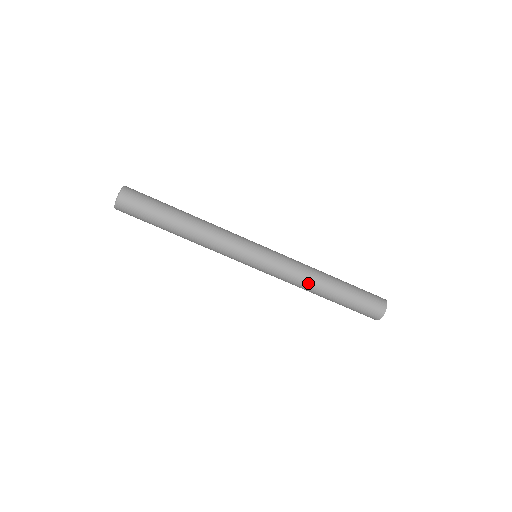
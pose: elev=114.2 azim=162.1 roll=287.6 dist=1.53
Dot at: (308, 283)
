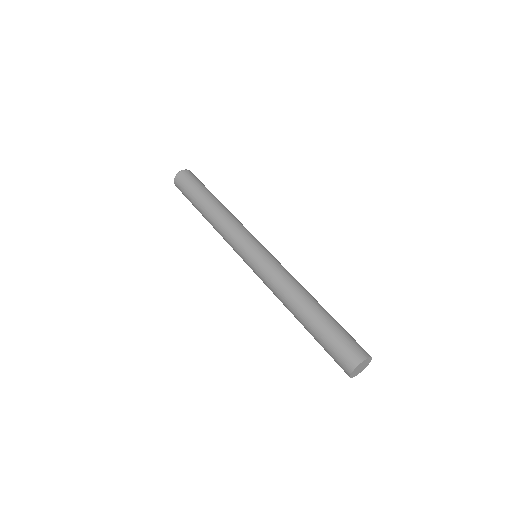
Dot at: (286, 295)
